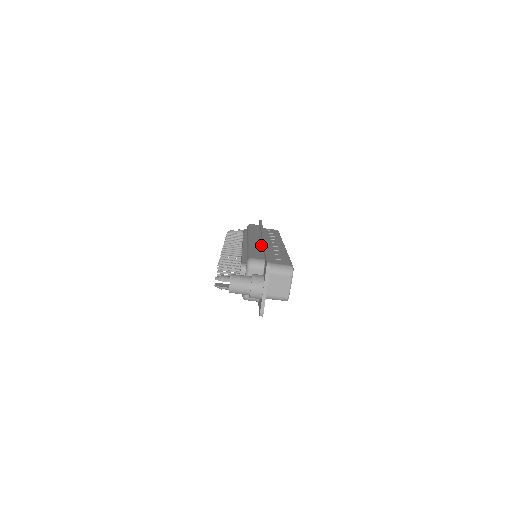
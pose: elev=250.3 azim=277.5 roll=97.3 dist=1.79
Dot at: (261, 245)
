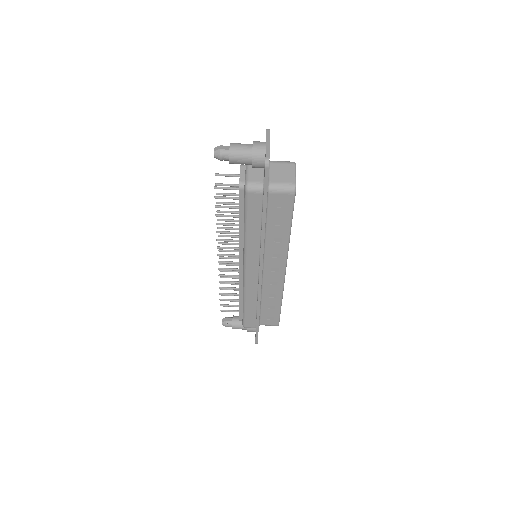
Dot at: occluded
